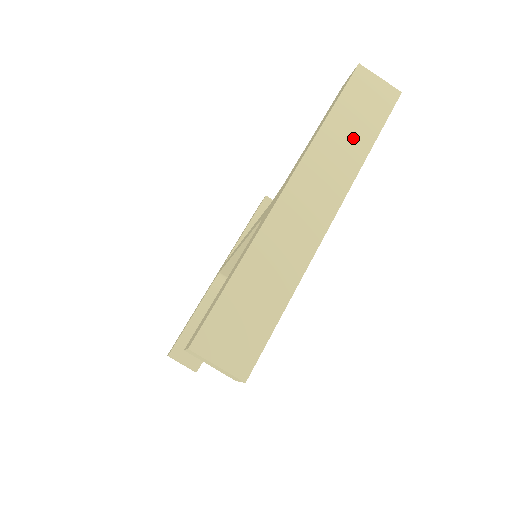
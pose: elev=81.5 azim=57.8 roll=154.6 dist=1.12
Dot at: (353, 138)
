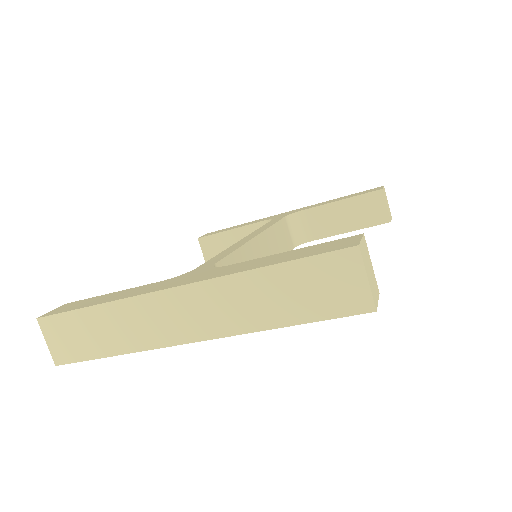
Dot at: (273, 304)
